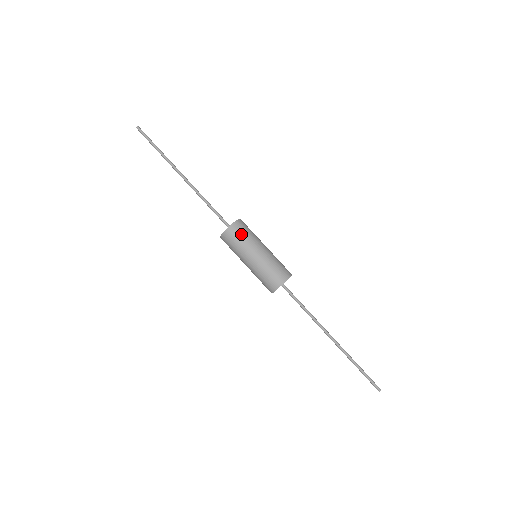
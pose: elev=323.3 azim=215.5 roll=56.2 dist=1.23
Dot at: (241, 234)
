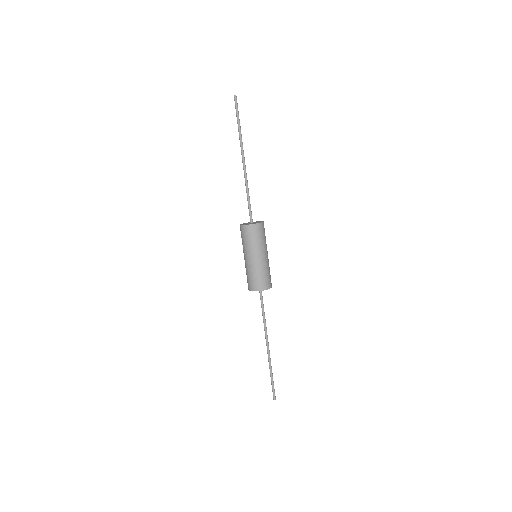
Dot at: (253, 236)
